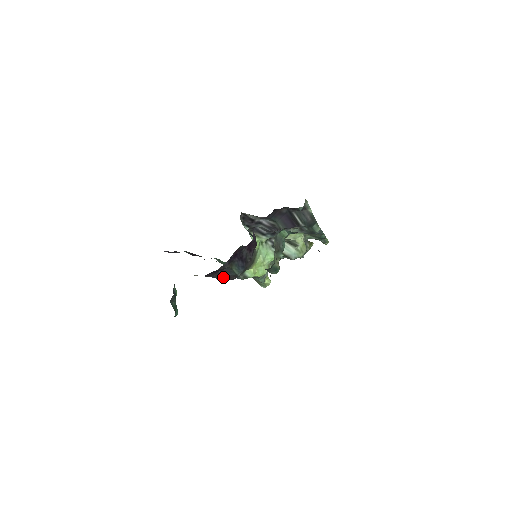
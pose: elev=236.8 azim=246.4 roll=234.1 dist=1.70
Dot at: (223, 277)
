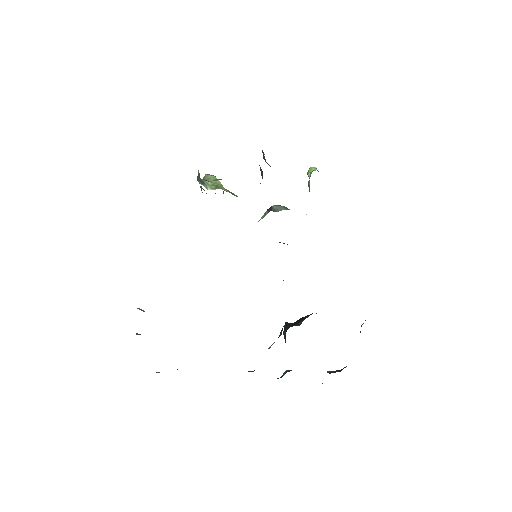
Dot at: occluded
